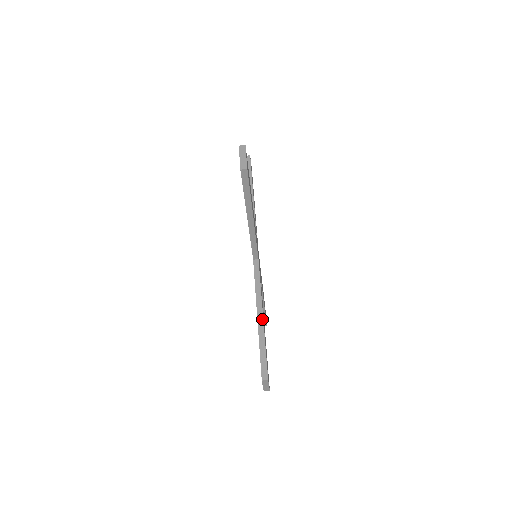
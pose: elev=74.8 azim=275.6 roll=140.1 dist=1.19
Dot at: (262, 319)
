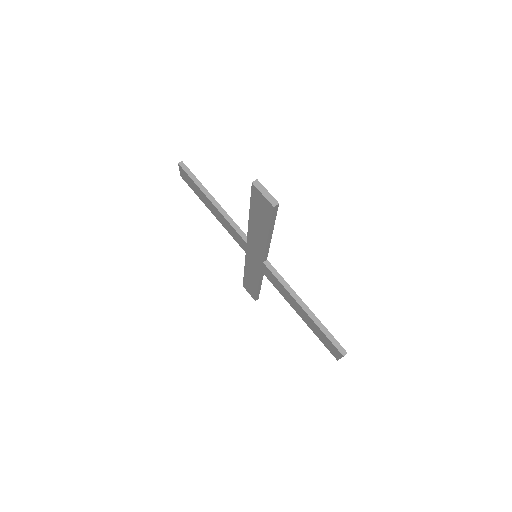
Dot at: (308, 309)
